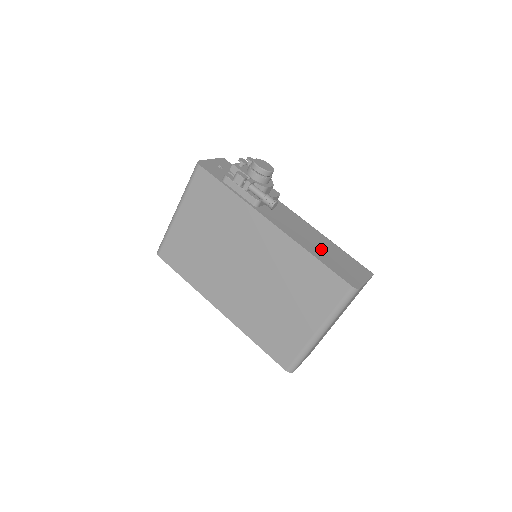
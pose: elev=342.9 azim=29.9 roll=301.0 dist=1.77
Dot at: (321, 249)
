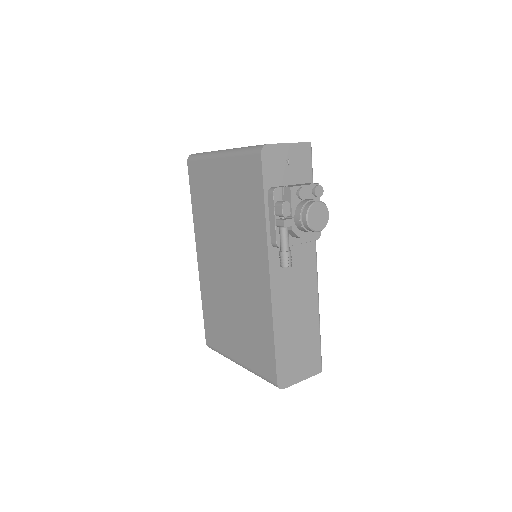
Dot at: (293, 327)
